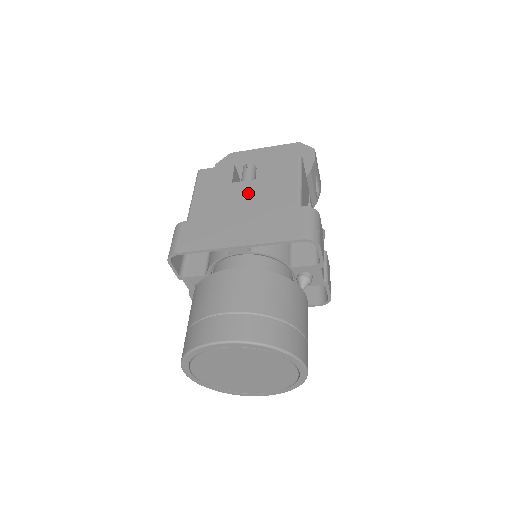
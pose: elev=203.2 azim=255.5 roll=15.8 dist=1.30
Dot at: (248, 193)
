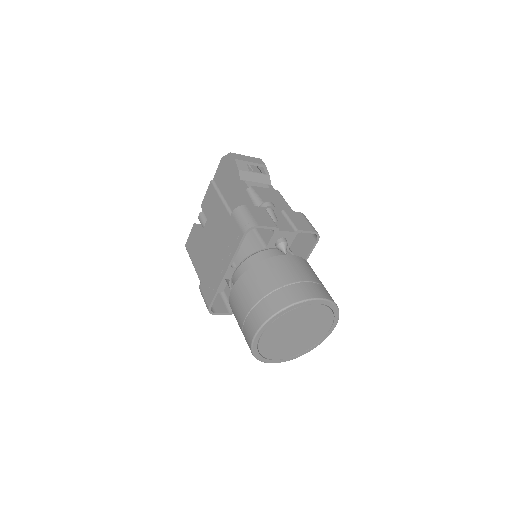
Dot at: (209, 234)
